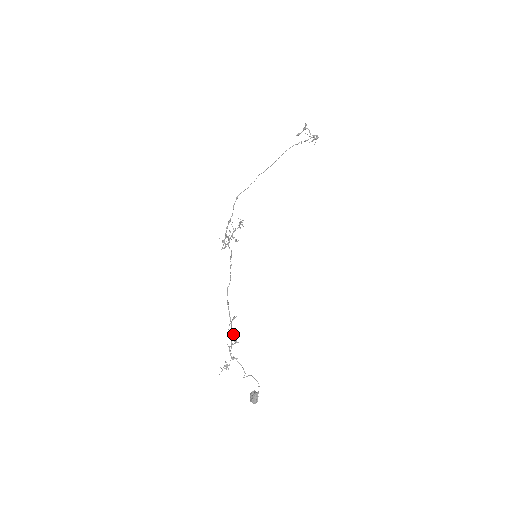
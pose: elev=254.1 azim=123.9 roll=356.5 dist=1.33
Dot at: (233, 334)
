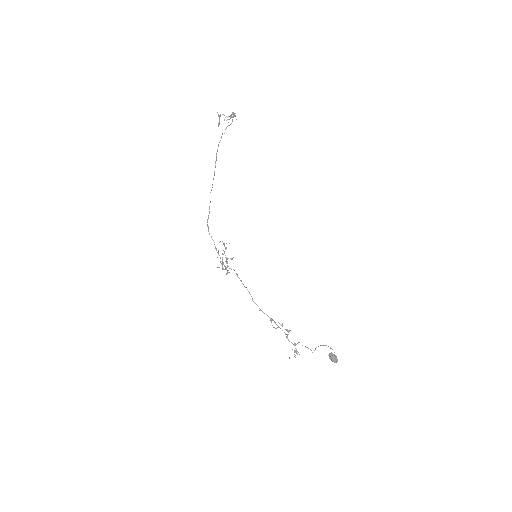
Dot at: occluded
